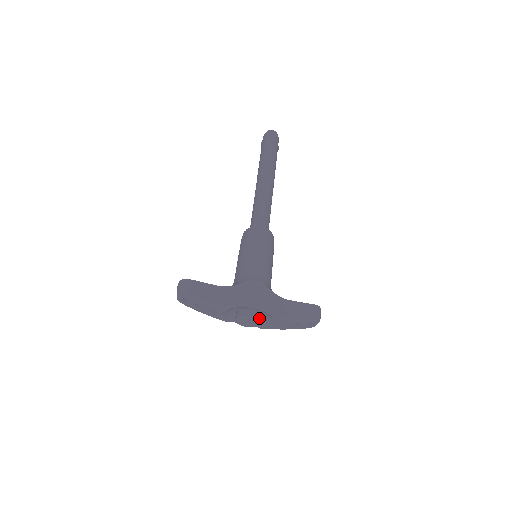
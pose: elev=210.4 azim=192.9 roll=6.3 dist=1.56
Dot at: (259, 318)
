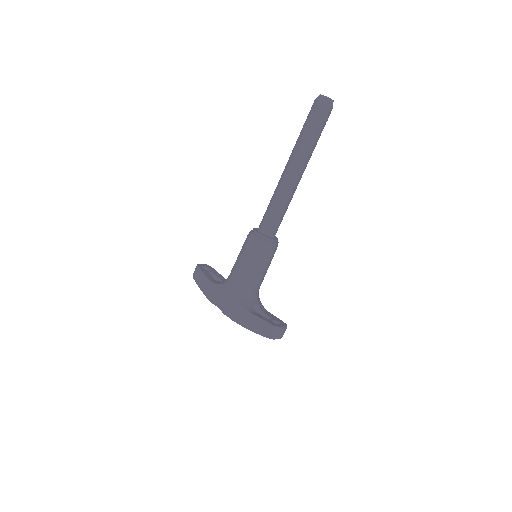
Dot at: occluded
